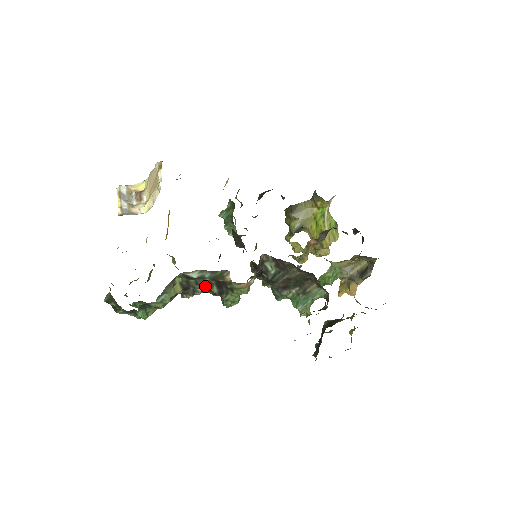
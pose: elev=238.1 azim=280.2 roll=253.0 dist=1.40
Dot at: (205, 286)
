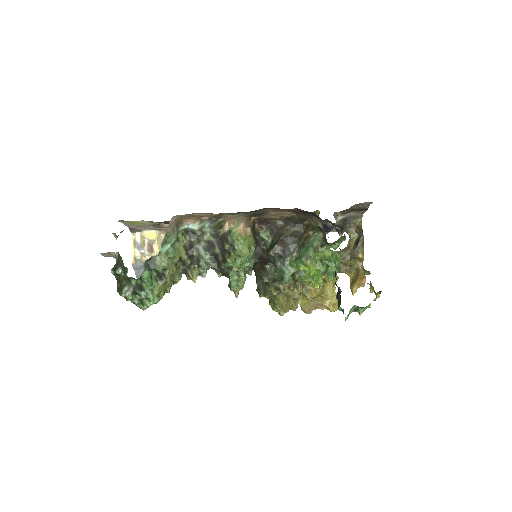
Dot at: (207, 247)
